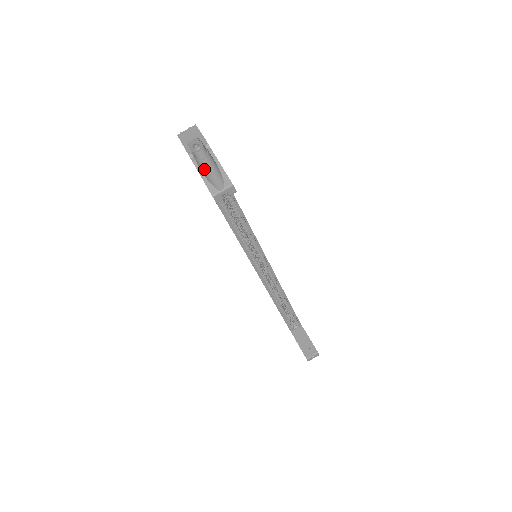
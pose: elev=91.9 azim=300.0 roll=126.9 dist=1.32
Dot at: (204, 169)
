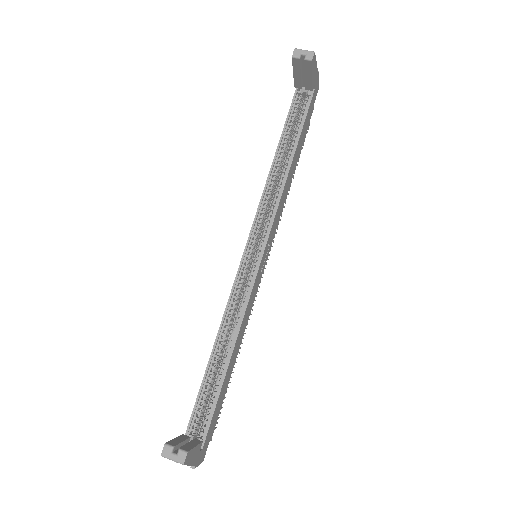
Dot at: occluded
